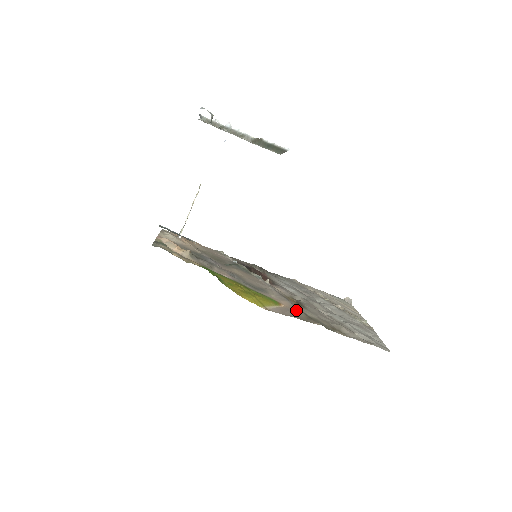
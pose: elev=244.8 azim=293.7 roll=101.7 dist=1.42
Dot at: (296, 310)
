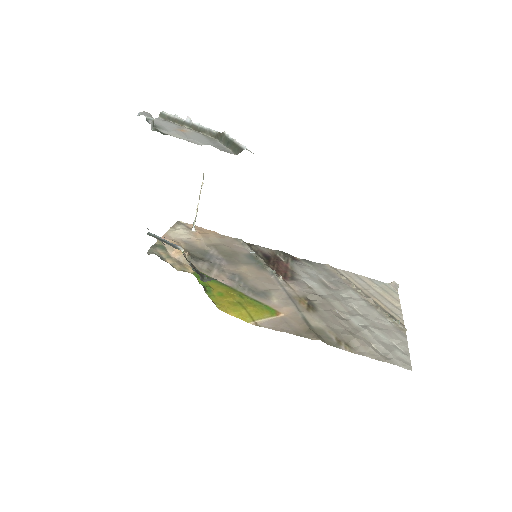
Dot at: (297, 319)
